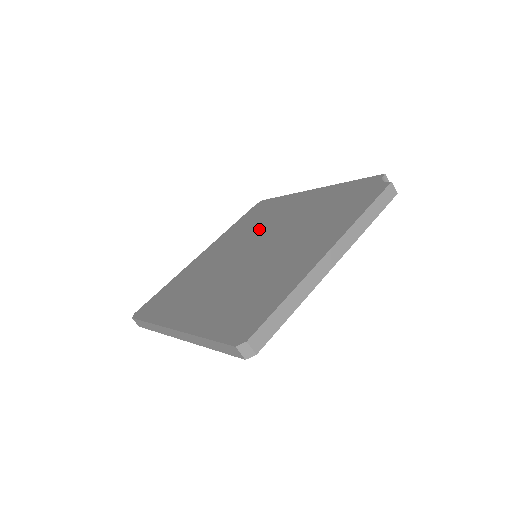
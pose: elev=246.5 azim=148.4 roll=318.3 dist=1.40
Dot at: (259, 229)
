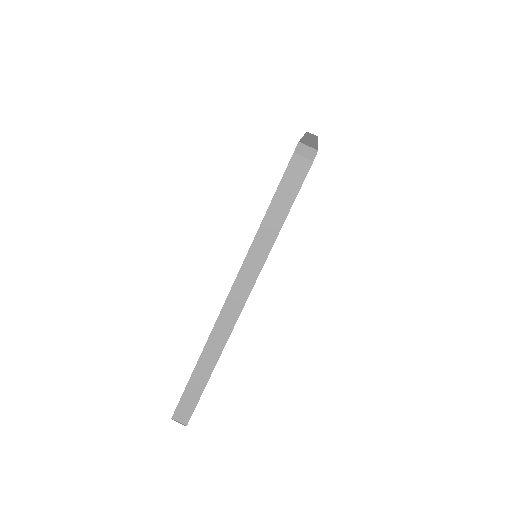
Dot at: occluded
